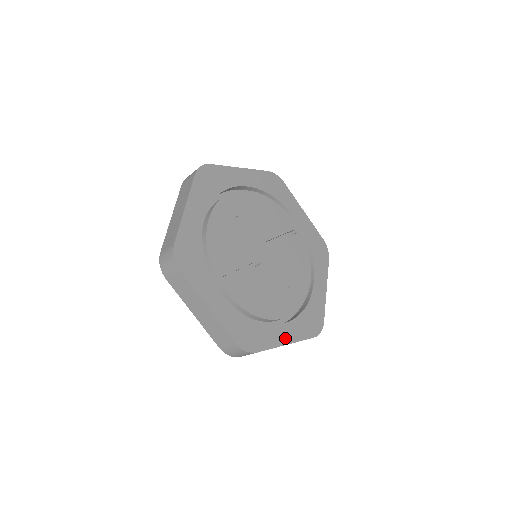
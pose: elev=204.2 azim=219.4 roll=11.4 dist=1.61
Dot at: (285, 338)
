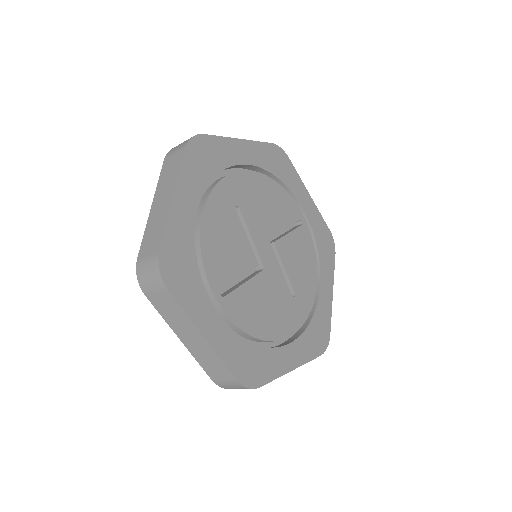
Dot at: (290, 362)
